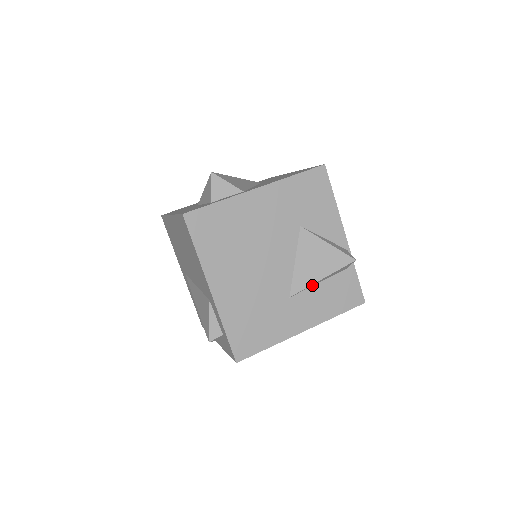
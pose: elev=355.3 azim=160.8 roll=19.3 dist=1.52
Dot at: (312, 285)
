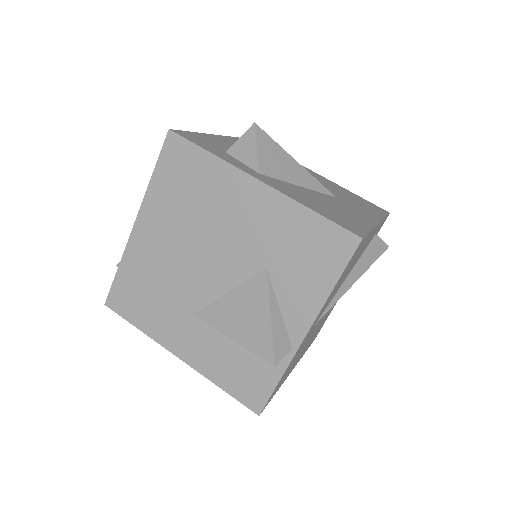
Dot at: (222, 332)
